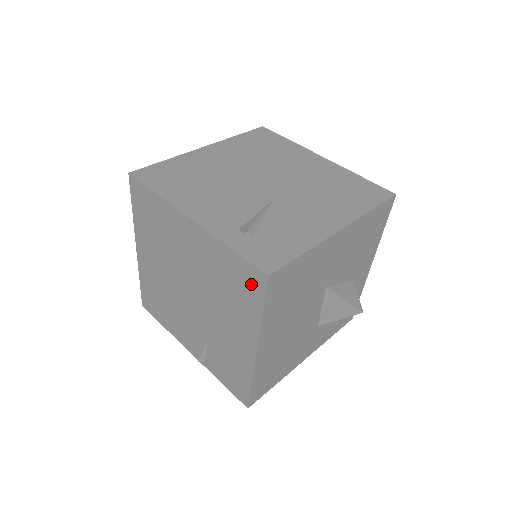
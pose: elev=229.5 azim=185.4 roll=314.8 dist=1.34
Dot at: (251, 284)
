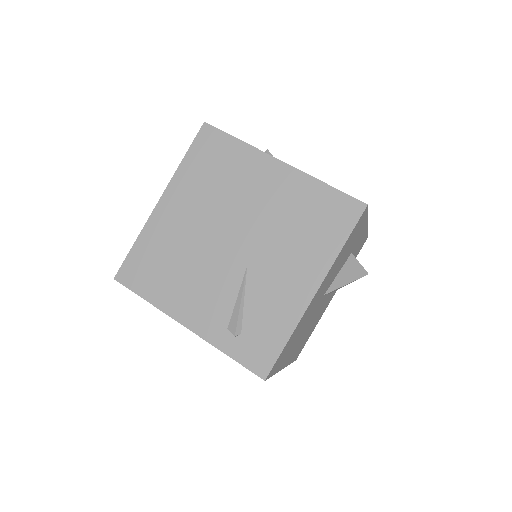
Dot at: occluded
